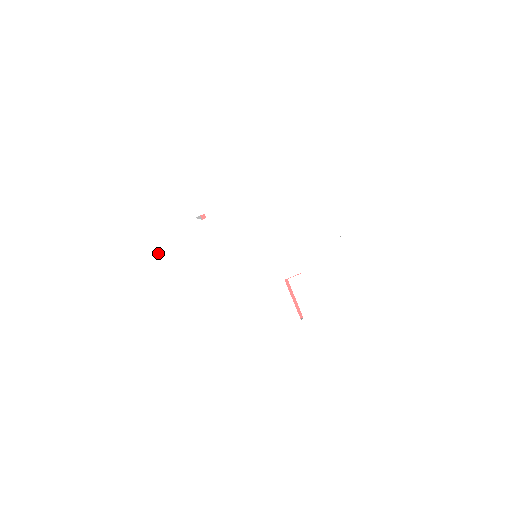
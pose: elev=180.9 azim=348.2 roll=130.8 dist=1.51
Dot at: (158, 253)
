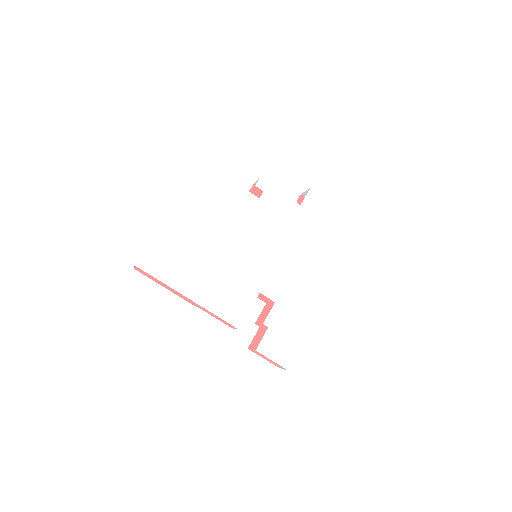
Dot at: (205, 170)
